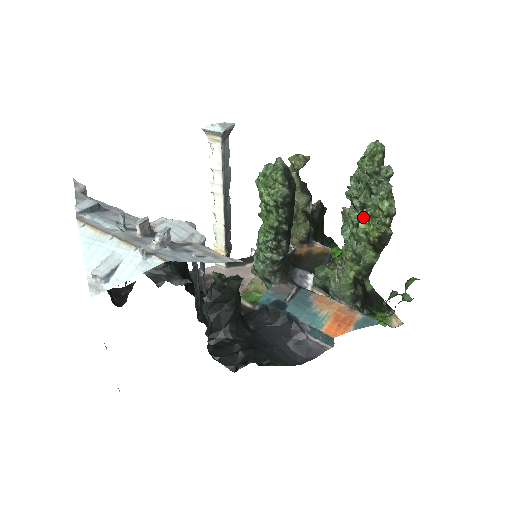
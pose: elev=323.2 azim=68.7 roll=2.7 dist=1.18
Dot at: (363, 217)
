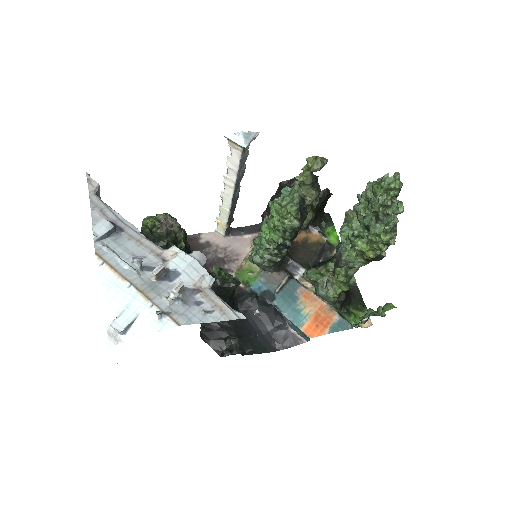
Dot at: (364, 232)
